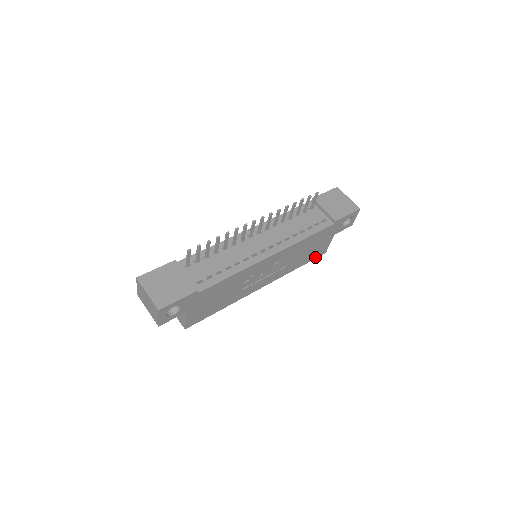
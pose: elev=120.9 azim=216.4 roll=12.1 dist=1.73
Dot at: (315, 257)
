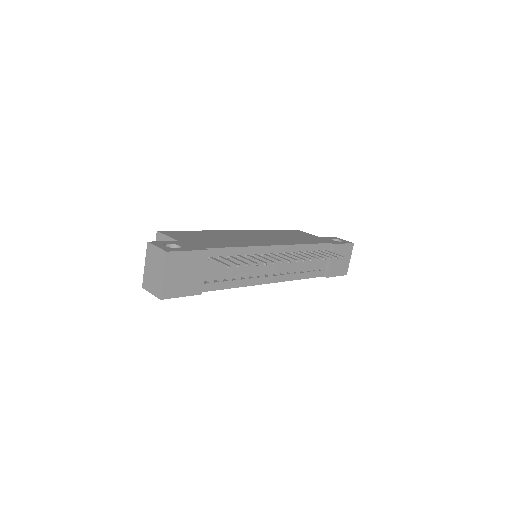
Dot at: occluded
